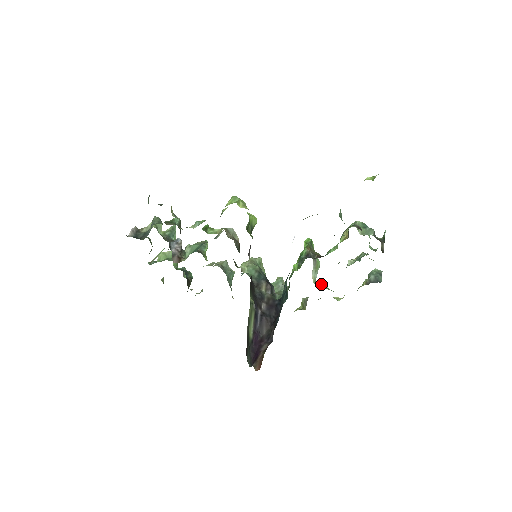
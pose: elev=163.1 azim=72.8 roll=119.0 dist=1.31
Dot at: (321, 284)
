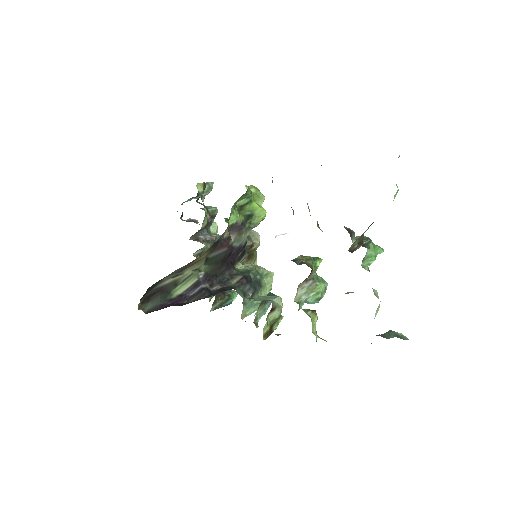
Dot at: (306, 309)
